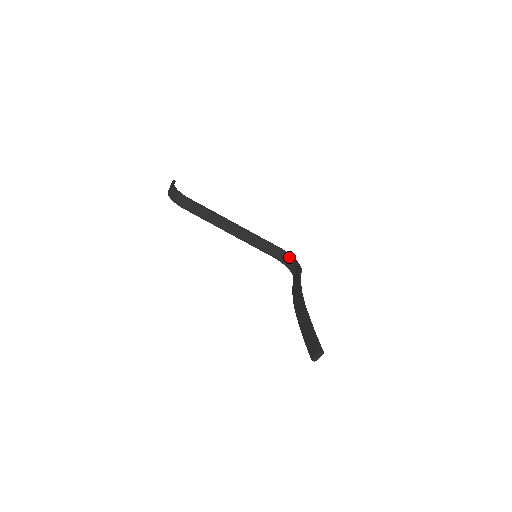
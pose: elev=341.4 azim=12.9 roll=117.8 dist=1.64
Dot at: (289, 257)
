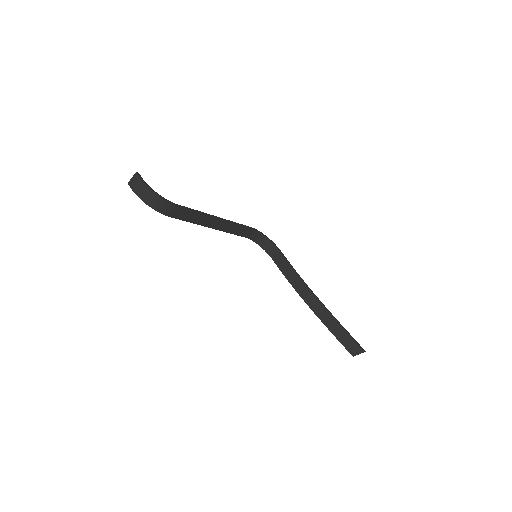
Dot at: (262, 236)
